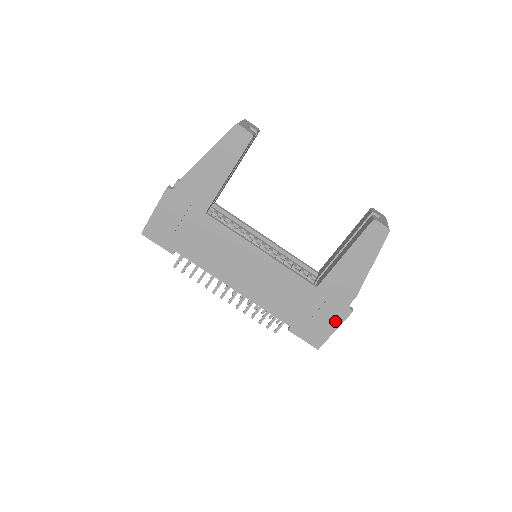
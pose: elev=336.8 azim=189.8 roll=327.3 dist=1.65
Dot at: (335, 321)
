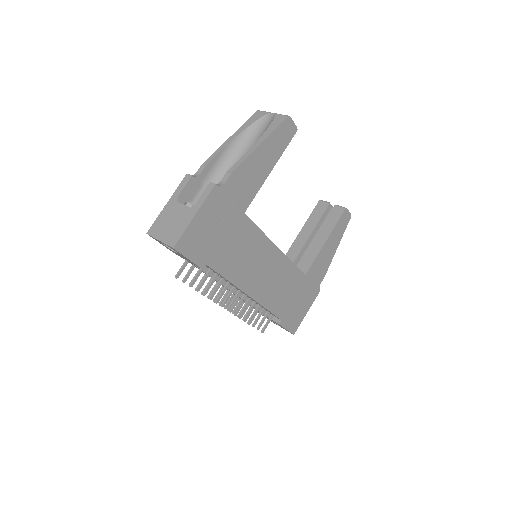
Dot at: (309, 303)
